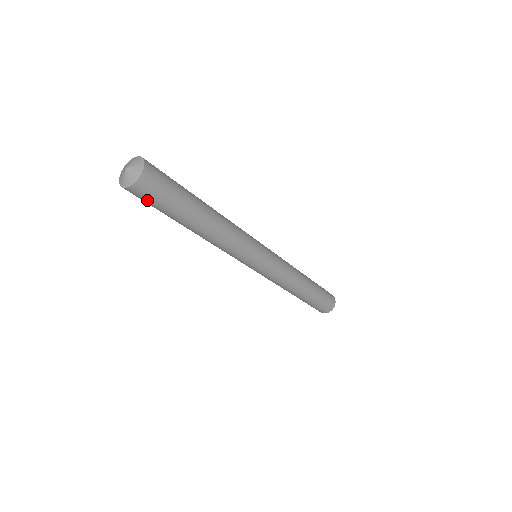
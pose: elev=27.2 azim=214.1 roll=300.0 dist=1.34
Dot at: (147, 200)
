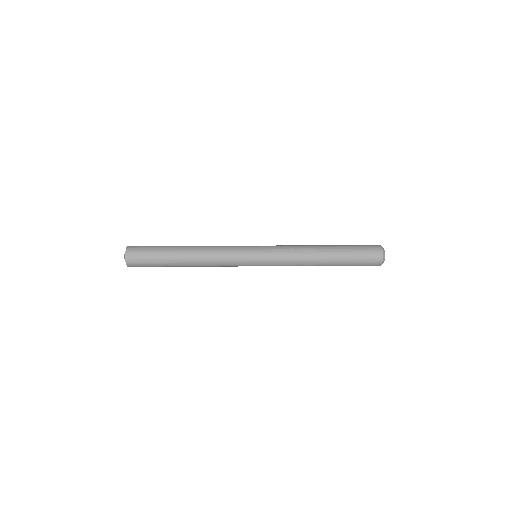
Dot at: (141, 251)
